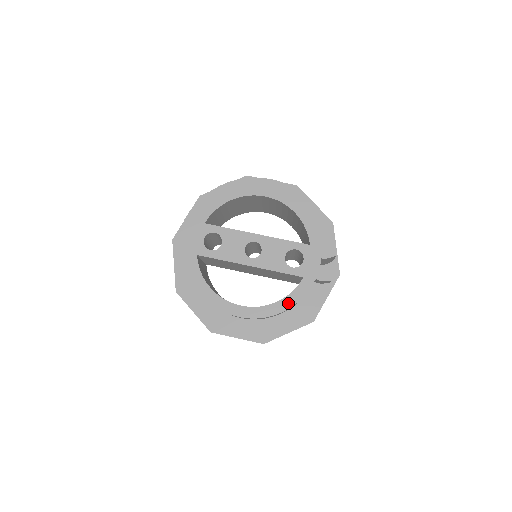
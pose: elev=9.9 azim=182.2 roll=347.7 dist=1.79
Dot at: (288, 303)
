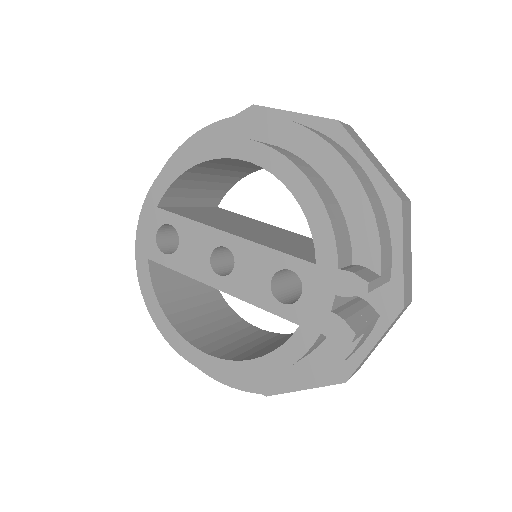
Dot at: (271, 366)
